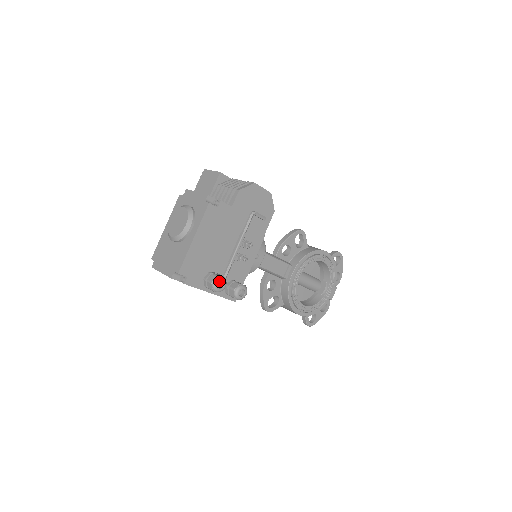
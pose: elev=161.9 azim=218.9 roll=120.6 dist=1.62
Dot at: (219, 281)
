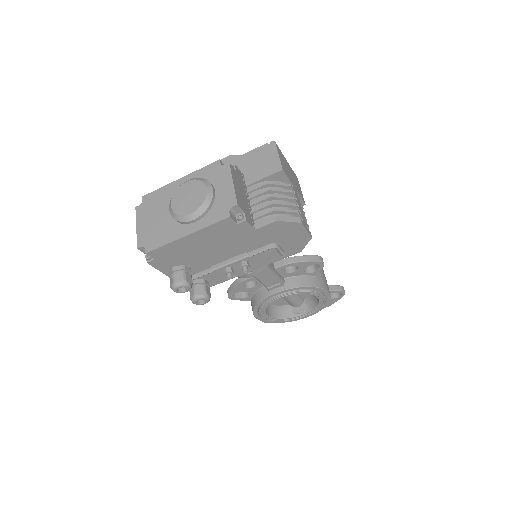
Dot at: (182, 286)
